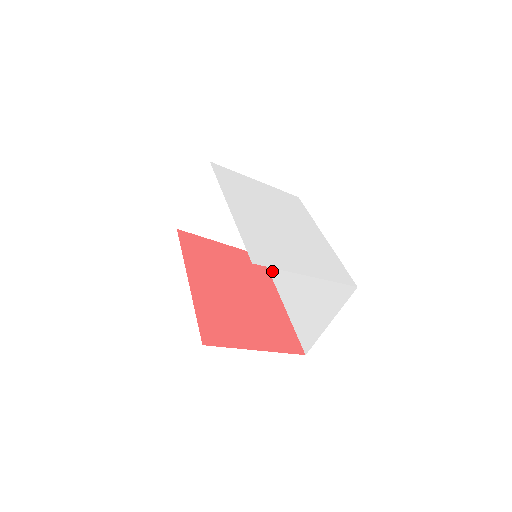
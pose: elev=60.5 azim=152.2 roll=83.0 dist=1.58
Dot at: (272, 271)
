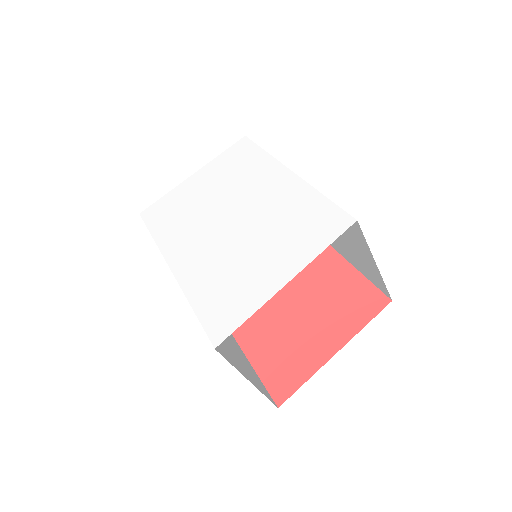
Dot at: occluded
